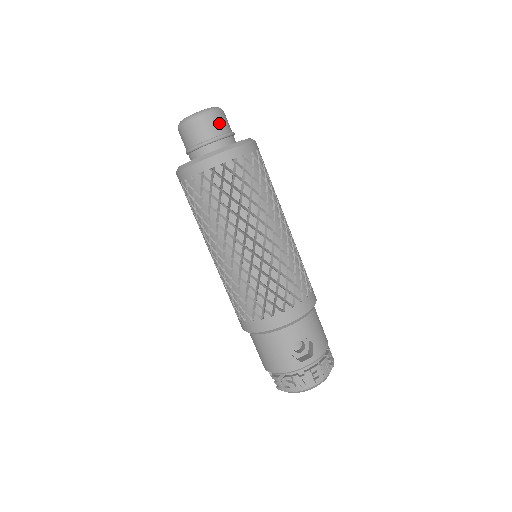
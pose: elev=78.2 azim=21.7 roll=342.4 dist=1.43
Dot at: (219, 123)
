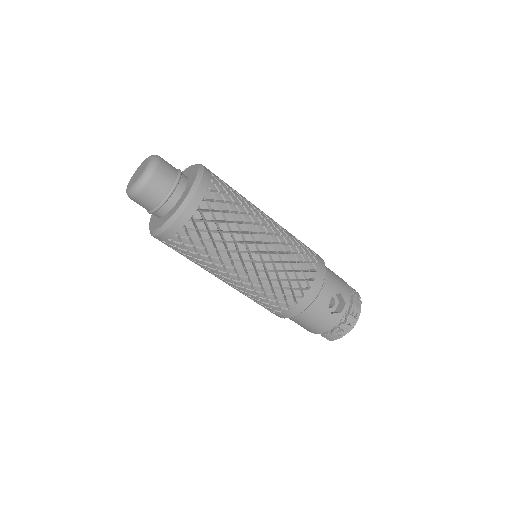
Dot at: (166, 172)
